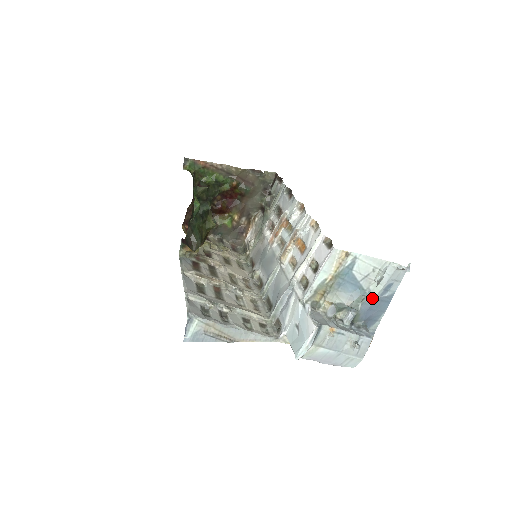
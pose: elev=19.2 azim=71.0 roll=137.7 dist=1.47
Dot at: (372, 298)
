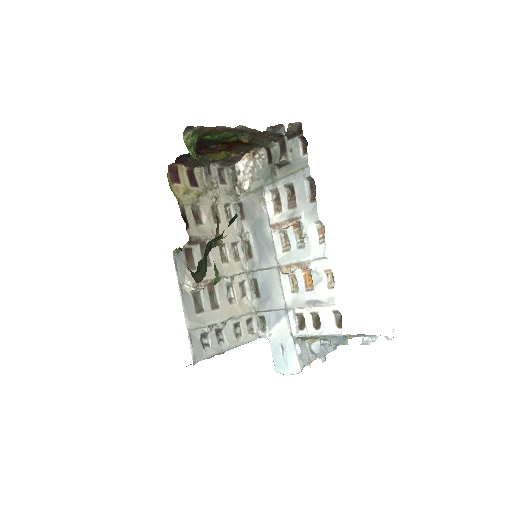
Dot at: occluded
